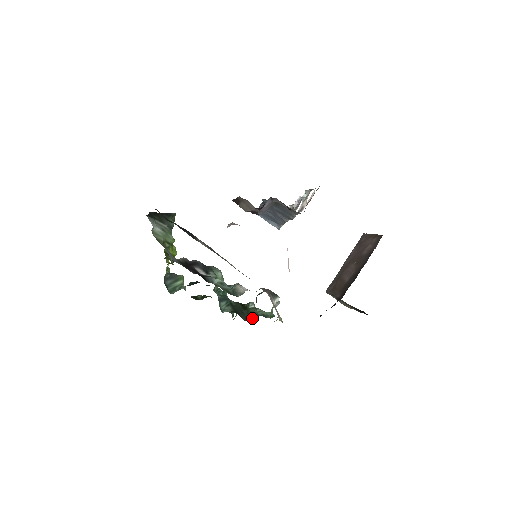
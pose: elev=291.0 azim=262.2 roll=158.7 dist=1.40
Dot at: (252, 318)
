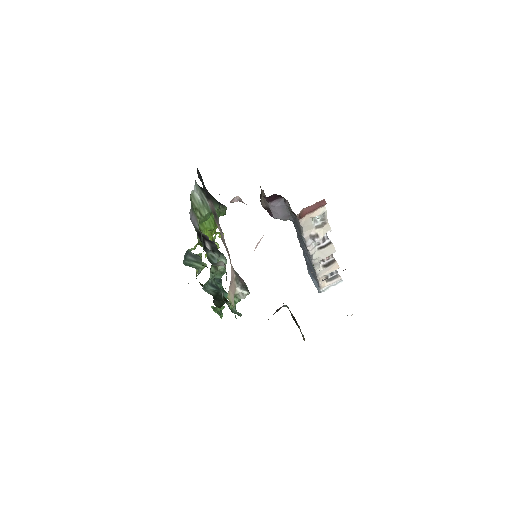
Dot at: (221, 306)
